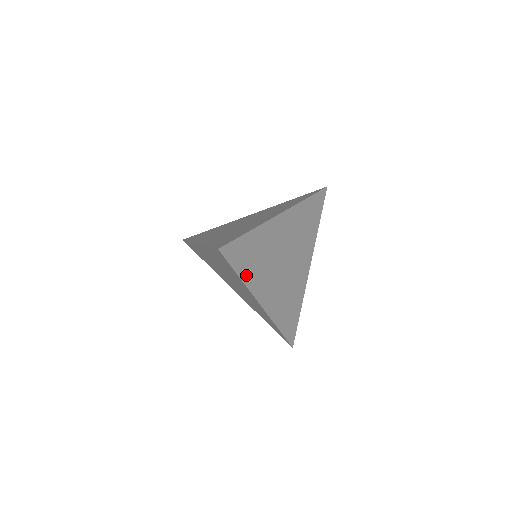
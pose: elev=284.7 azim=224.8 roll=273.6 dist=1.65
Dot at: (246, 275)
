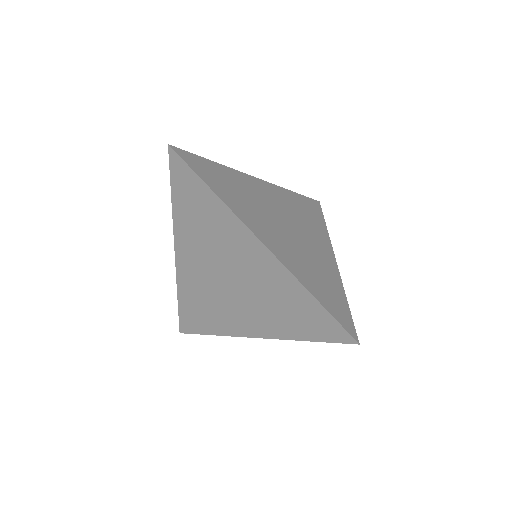
Dot at: (222, 194)
